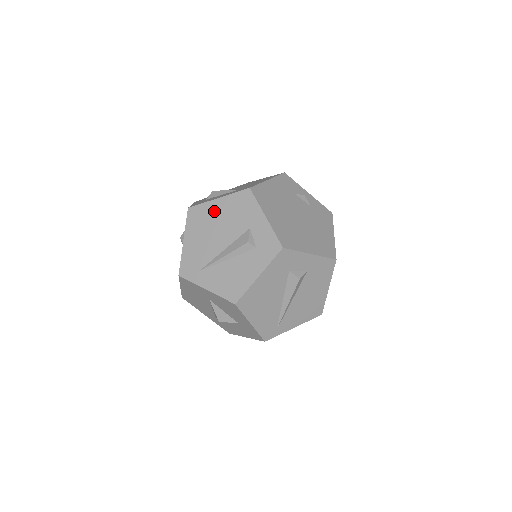
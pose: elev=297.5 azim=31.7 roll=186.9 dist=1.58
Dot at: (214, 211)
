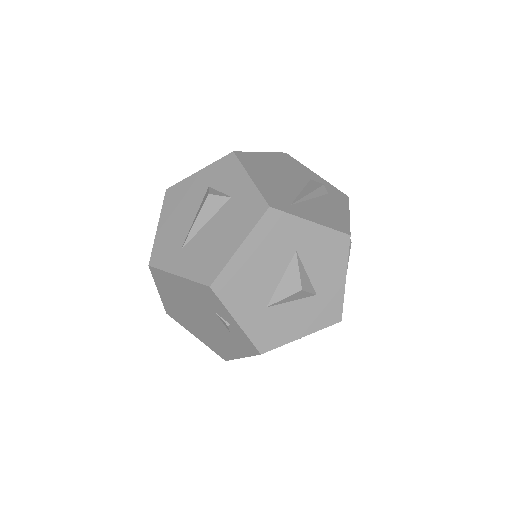
Dot at: (266, 160)
